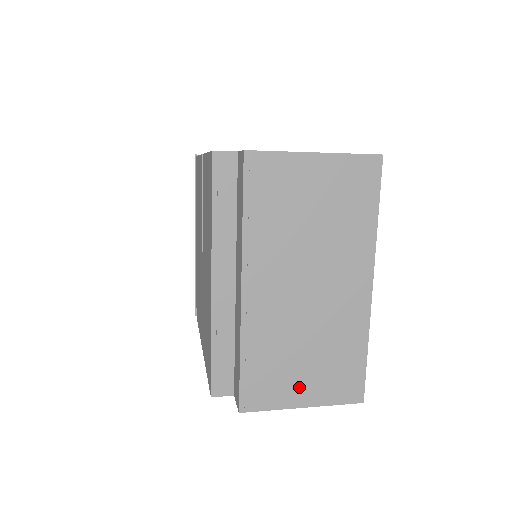
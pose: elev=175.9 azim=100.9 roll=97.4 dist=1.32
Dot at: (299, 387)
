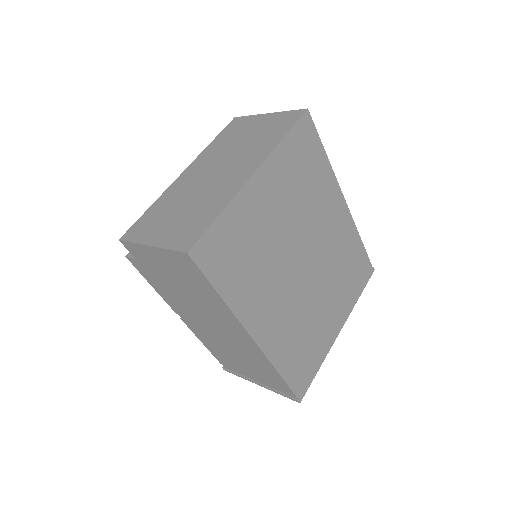
Dot at: (160, 231)
